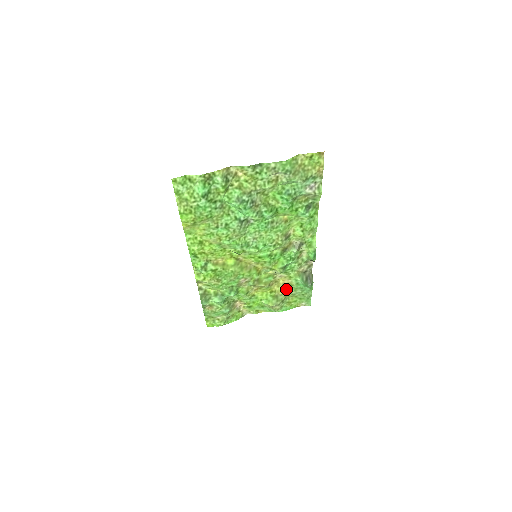
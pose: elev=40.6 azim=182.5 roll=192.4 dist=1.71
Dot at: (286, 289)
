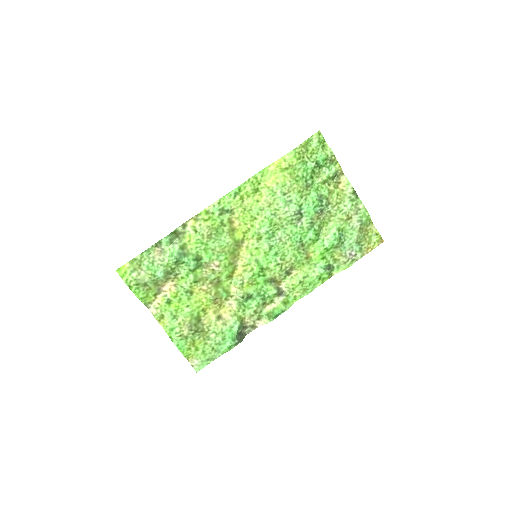
Dot at: (215, 323)
